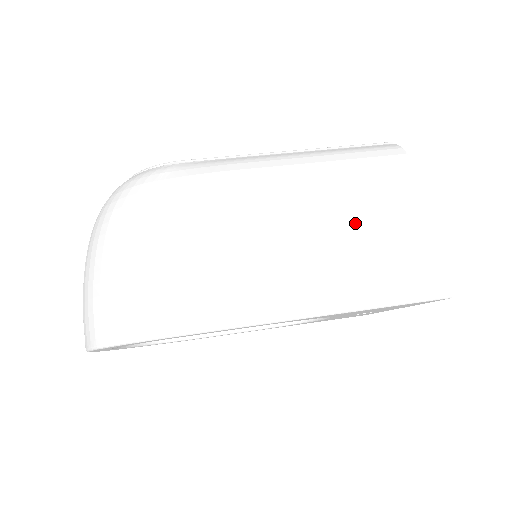
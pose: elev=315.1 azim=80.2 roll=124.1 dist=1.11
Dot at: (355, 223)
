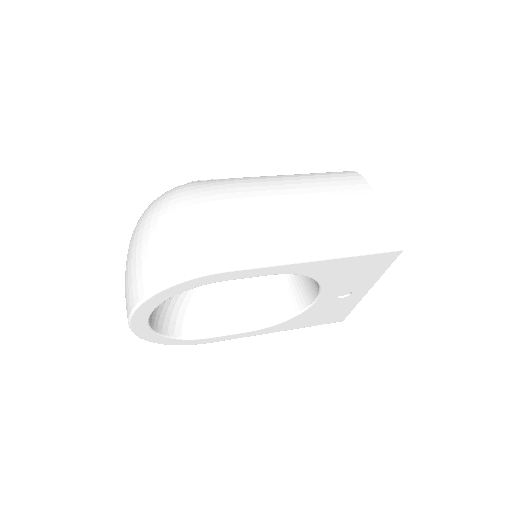
Dot at: (330, 206)
